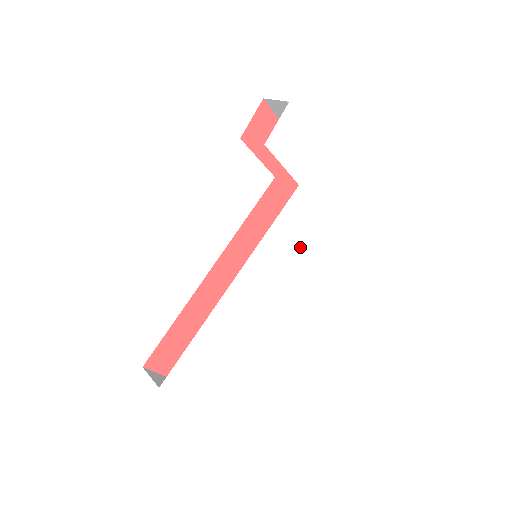
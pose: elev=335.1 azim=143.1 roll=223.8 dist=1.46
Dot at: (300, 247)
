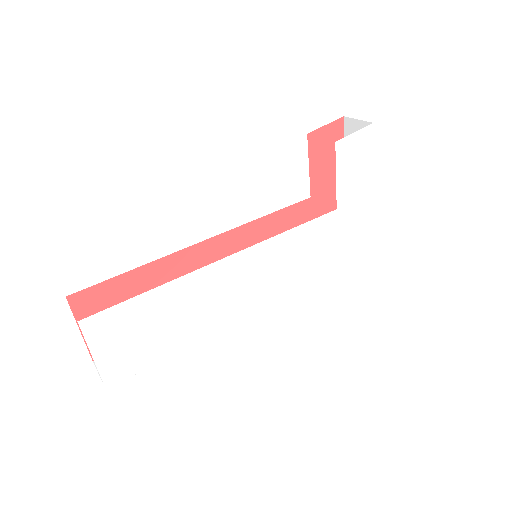
Dot at: (302, 275)
